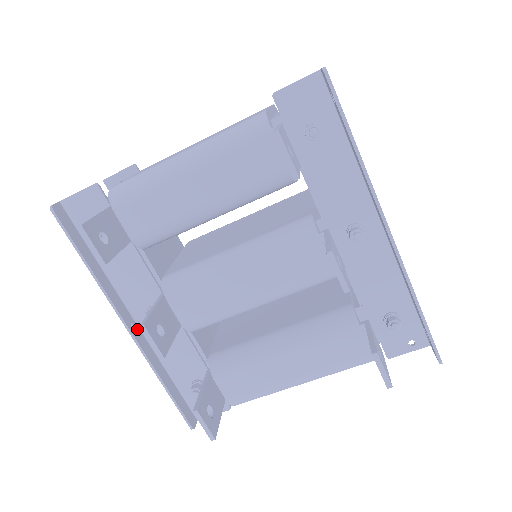
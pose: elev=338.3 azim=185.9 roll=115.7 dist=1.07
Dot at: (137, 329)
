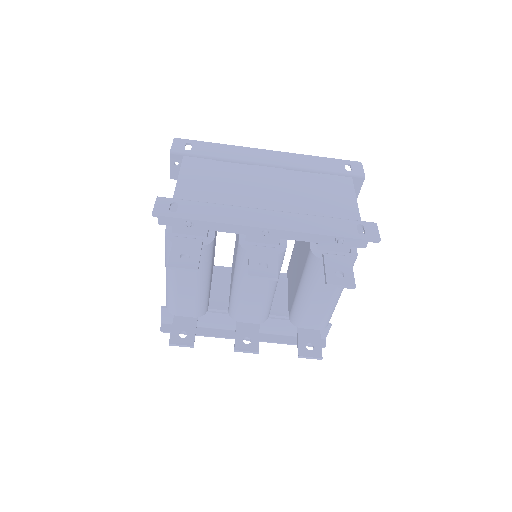
Dot at: occluded
